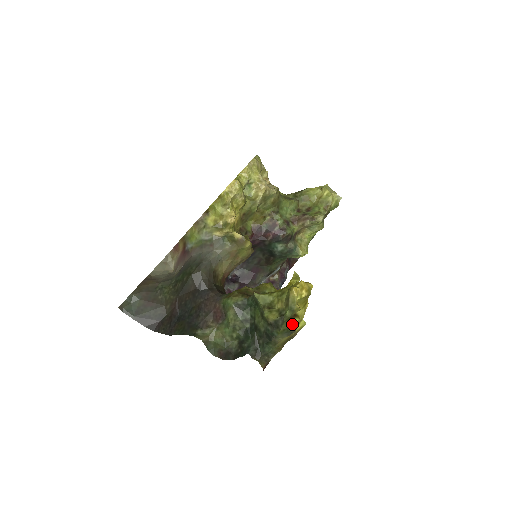
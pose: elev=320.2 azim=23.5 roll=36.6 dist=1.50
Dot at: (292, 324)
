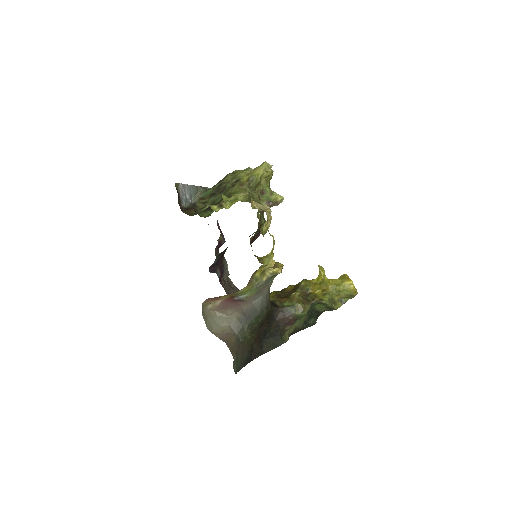
Dot at: occluded
